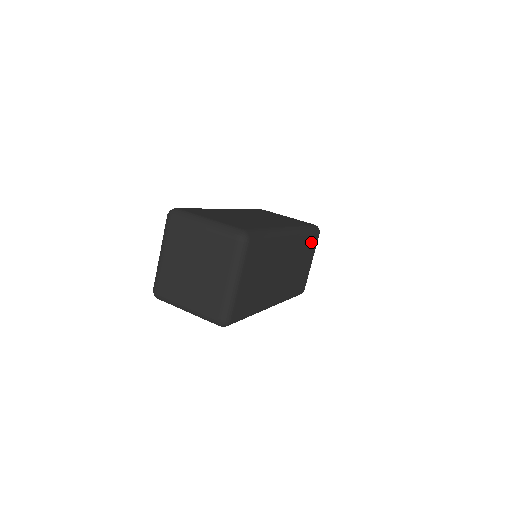
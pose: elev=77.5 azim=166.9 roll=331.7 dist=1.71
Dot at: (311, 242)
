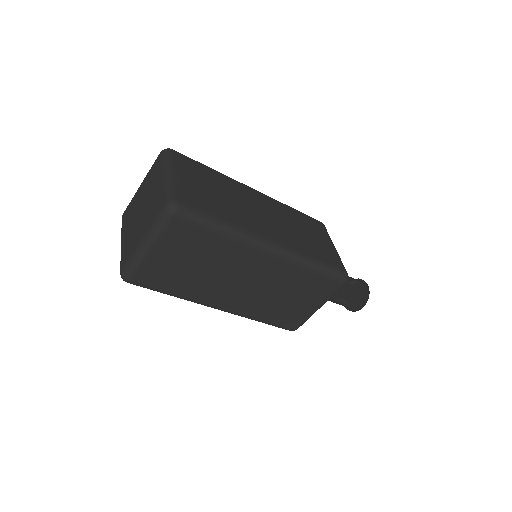
Dot at: (320, 284)
